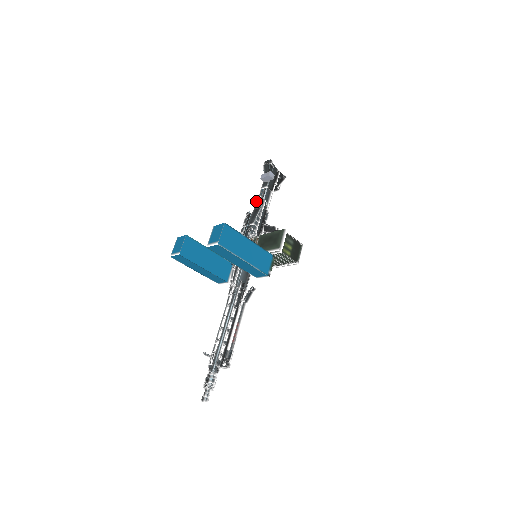
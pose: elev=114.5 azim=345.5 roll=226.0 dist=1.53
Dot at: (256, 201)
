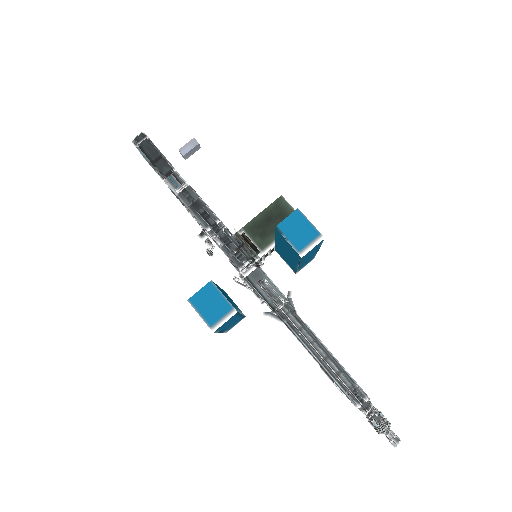
Dot at: (178, 196)
